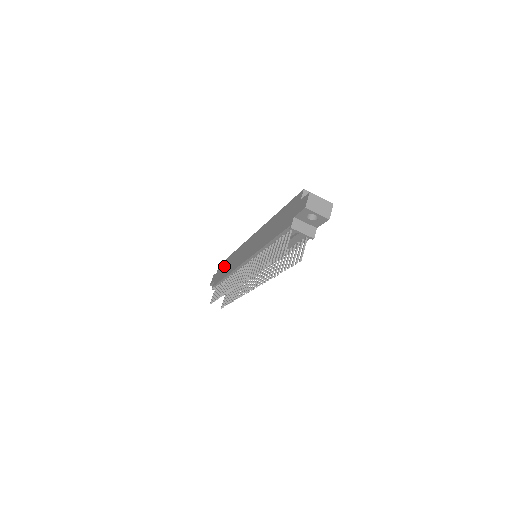
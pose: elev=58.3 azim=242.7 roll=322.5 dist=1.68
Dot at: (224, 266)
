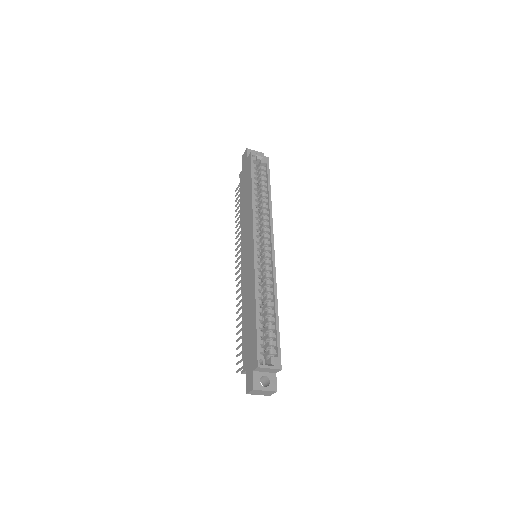
Dot at: (246, 183)
